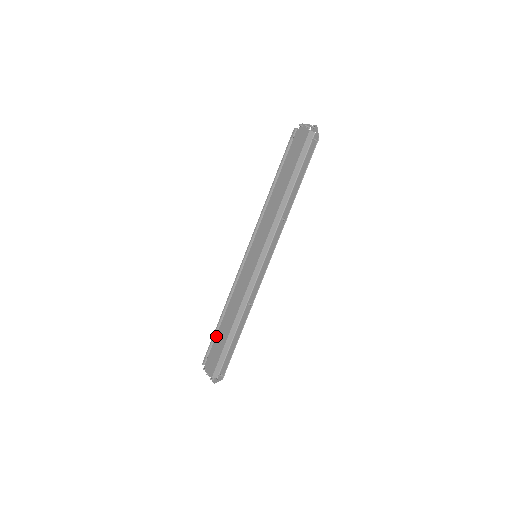
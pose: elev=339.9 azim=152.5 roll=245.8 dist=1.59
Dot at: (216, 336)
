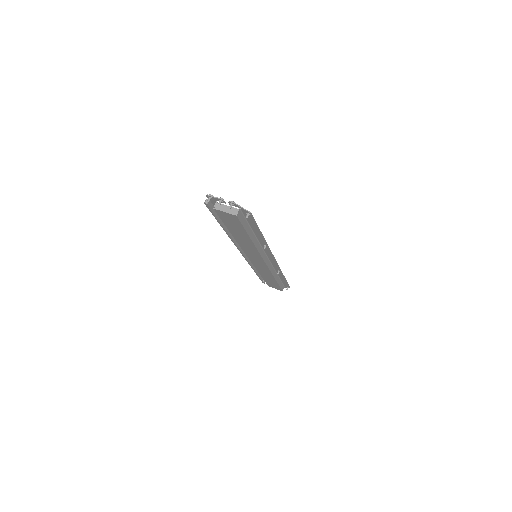
Dot at: (264, 280)
